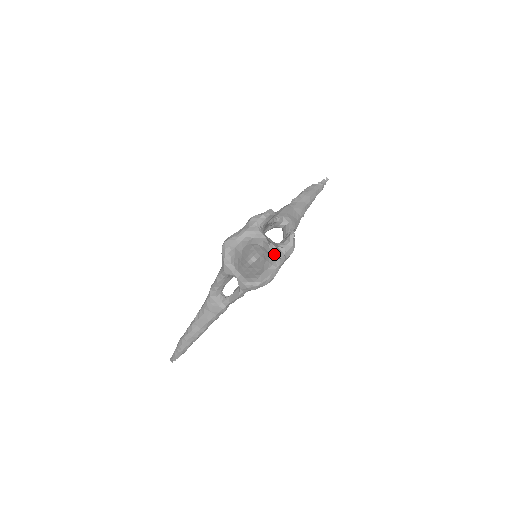
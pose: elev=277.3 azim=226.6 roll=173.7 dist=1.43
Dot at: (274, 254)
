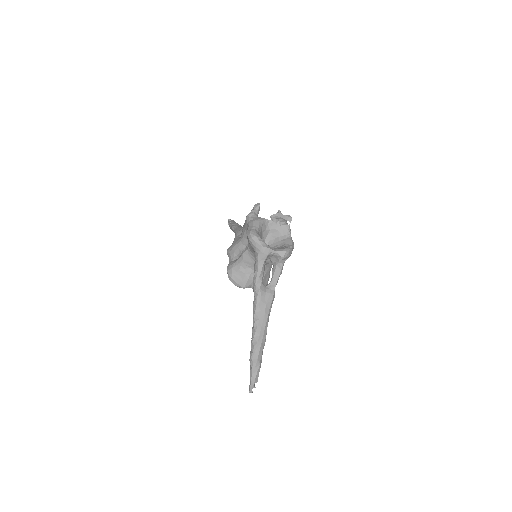
Dot at: (283, 226)
